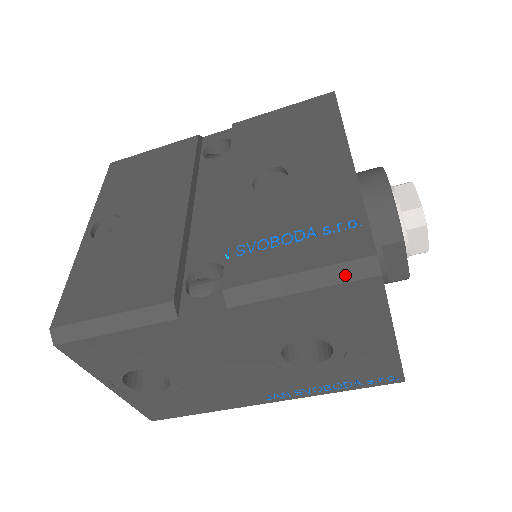
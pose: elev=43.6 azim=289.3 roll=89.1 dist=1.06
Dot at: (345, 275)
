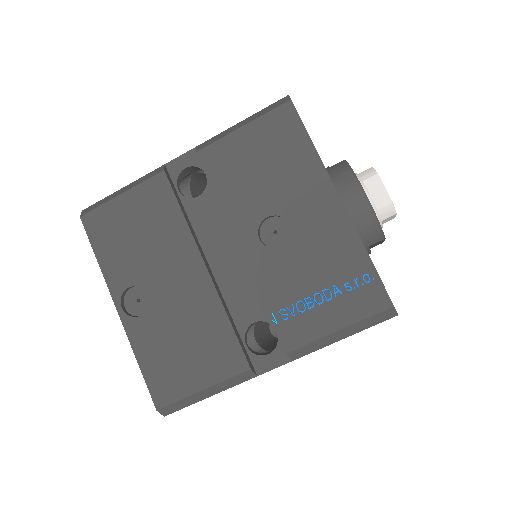
Dot at: (373, 322)
